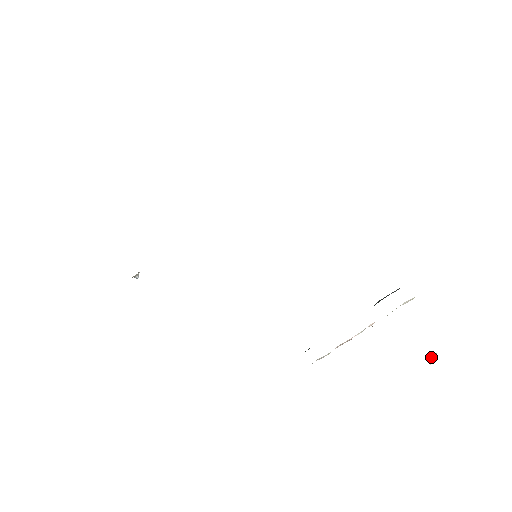
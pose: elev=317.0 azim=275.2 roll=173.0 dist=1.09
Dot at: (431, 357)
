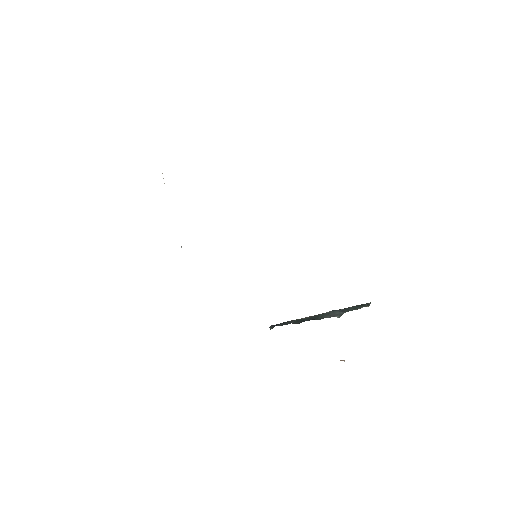
Dot at: (341, 360)
